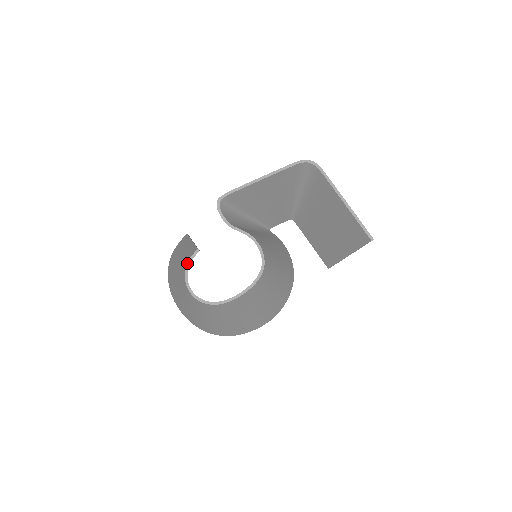
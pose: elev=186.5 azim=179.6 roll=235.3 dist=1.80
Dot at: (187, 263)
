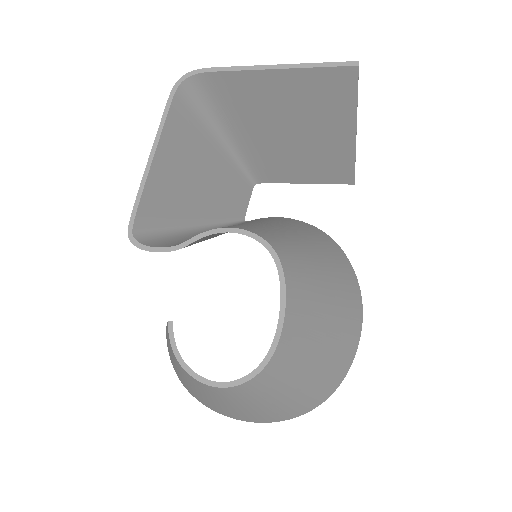
Dot at: occluded
